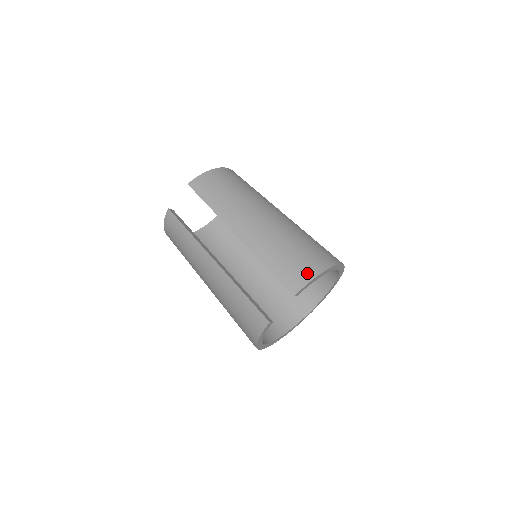
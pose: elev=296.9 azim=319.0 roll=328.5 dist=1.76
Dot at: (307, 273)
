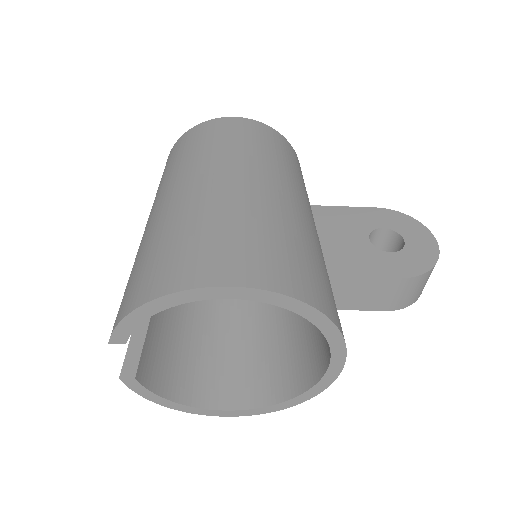
Dot at: (128, 303)
